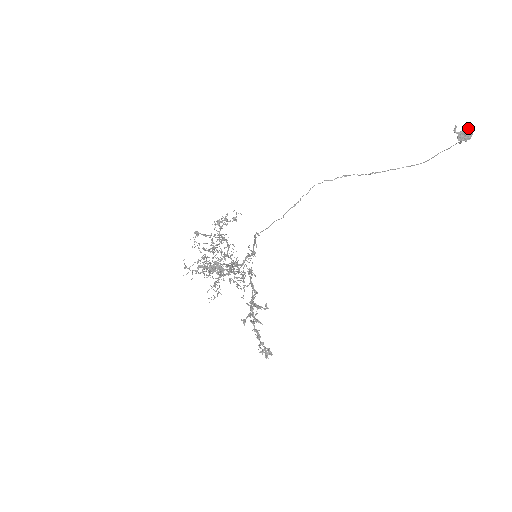
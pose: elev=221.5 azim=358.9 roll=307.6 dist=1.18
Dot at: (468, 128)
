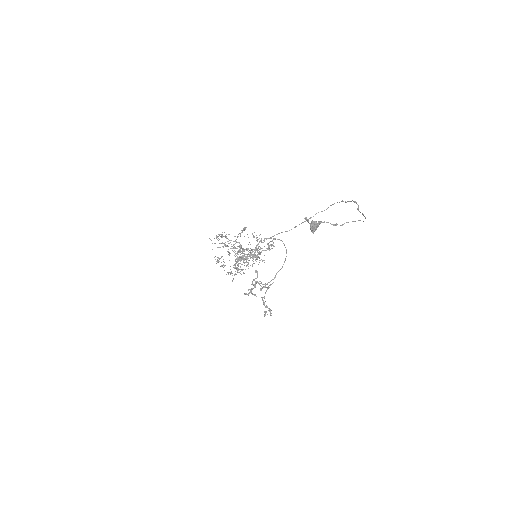
Dot at: (310, 223)
